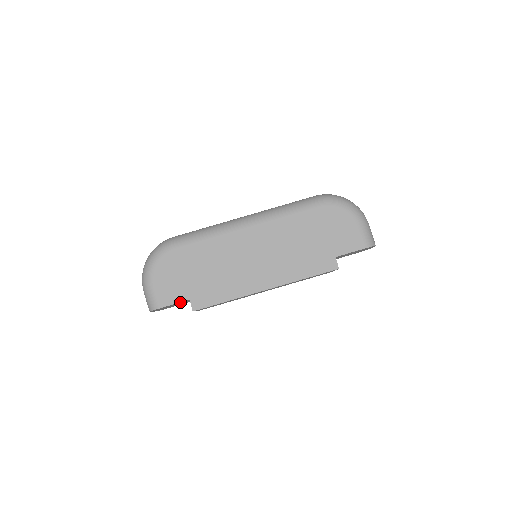
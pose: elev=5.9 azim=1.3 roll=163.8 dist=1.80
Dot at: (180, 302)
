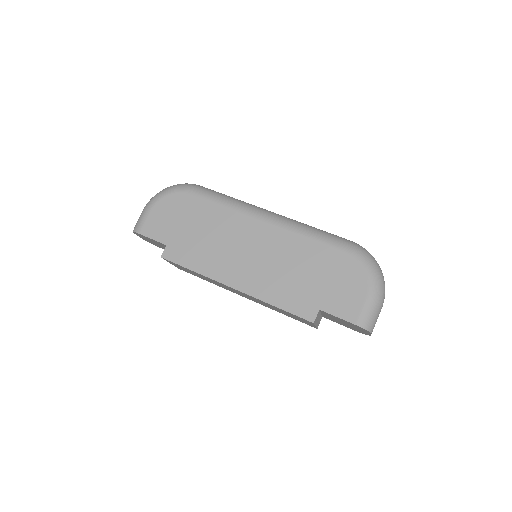
Dot at: (159, 242)
